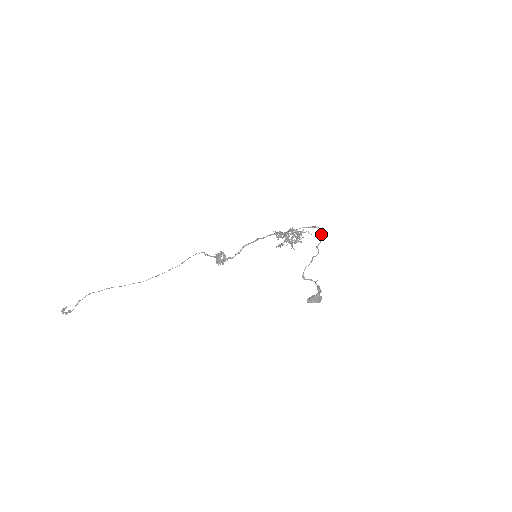
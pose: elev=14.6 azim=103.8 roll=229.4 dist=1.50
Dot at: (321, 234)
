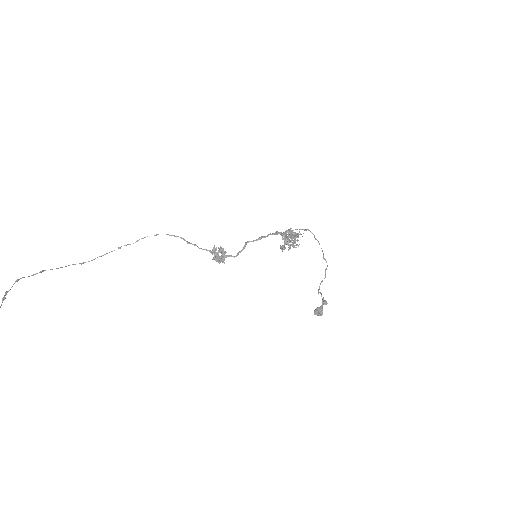
Dot at: (318, 241)
